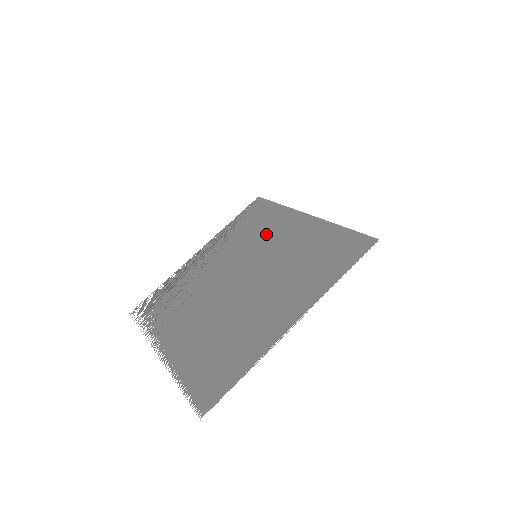
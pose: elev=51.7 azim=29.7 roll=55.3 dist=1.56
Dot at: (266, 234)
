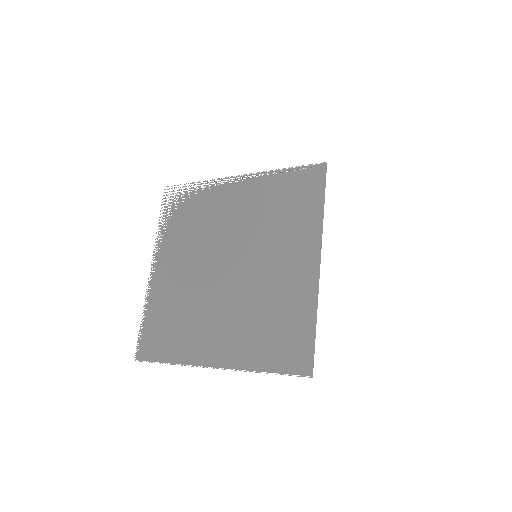
Dot at: (282, 238)
